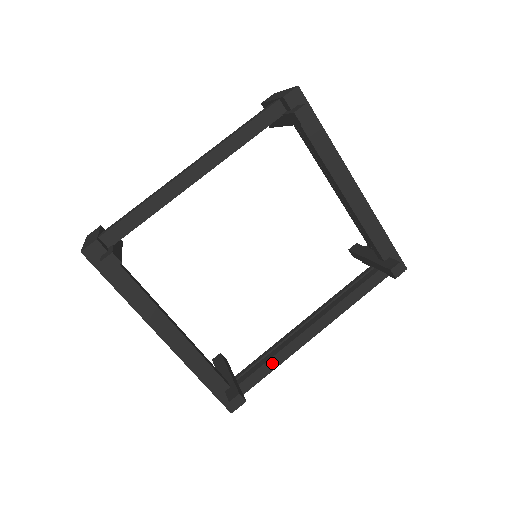
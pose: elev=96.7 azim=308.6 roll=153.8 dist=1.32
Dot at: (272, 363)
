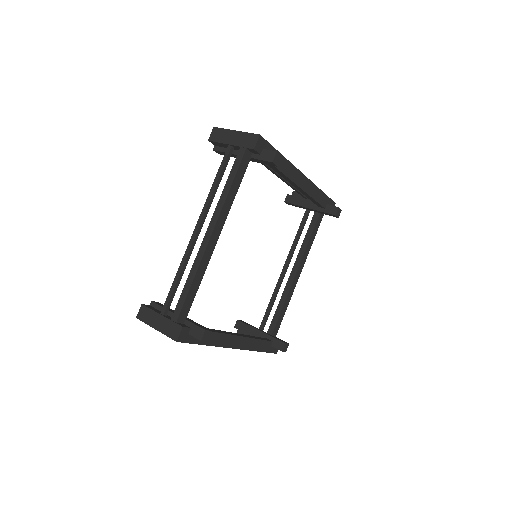
Dot at: (284, 309)
